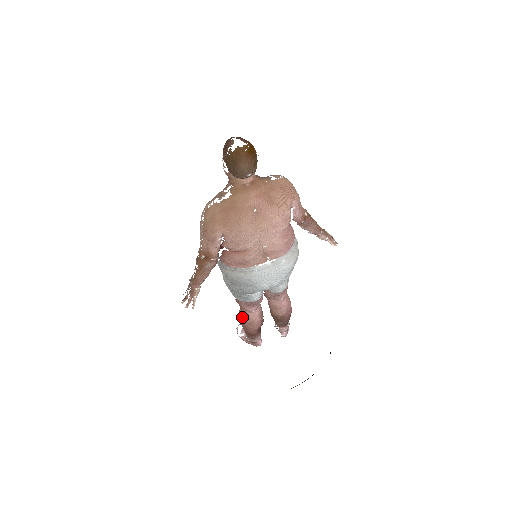
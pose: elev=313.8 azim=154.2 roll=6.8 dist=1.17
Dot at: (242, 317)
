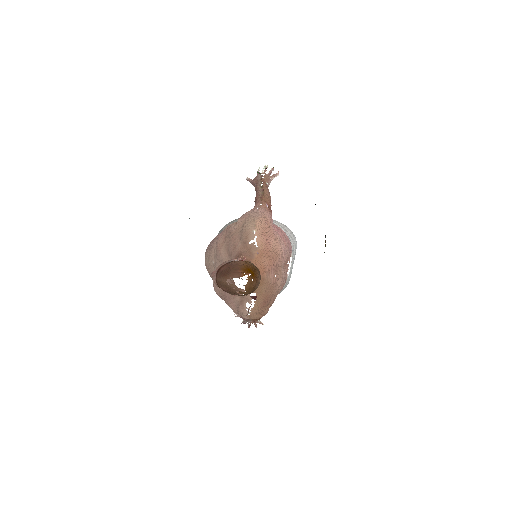
Dot at: occluded
